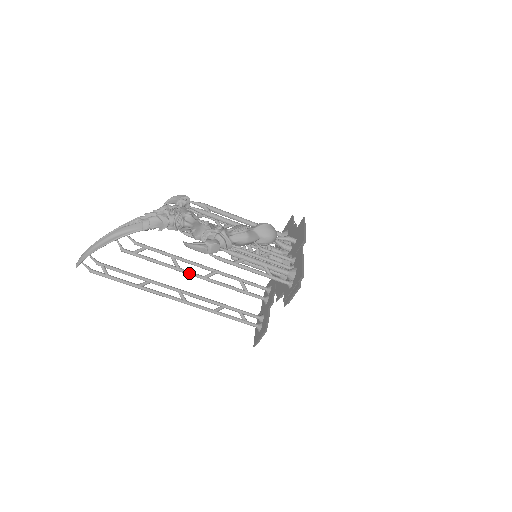
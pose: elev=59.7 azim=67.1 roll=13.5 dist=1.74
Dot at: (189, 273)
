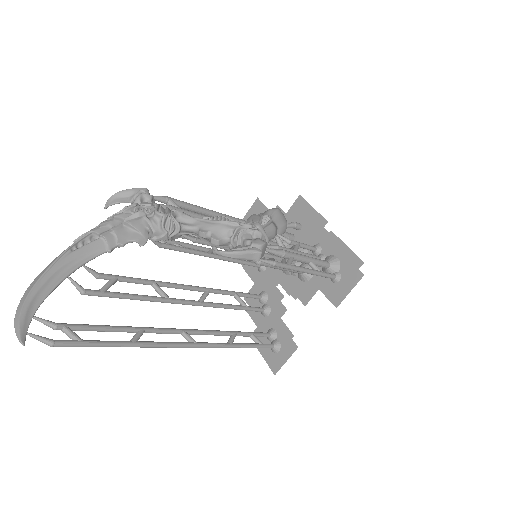
Dot at: (183, 302)
